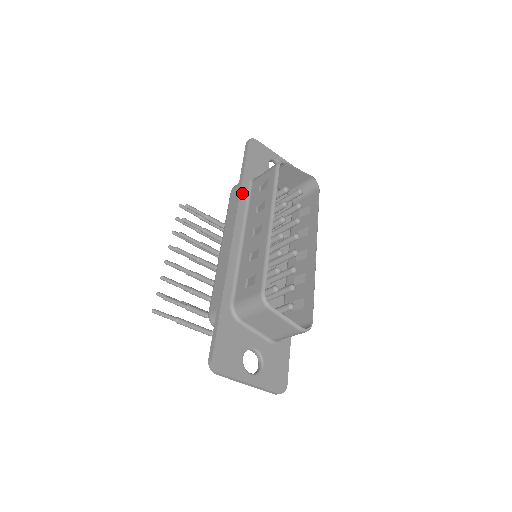
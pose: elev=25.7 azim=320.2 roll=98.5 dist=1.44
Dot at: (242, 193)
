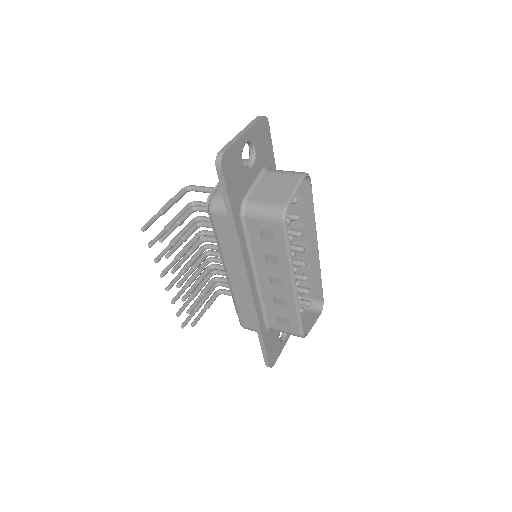
Dot at: (241, 240)
